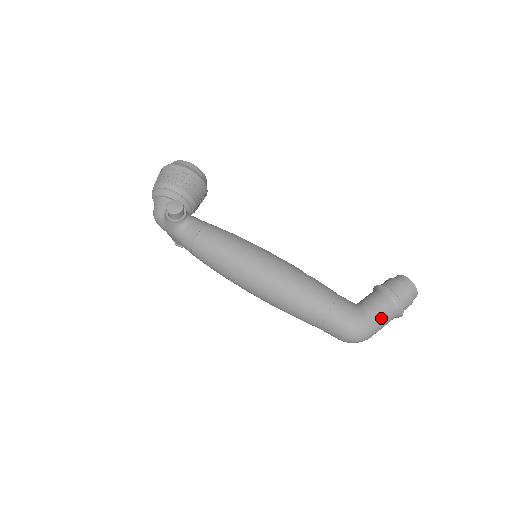
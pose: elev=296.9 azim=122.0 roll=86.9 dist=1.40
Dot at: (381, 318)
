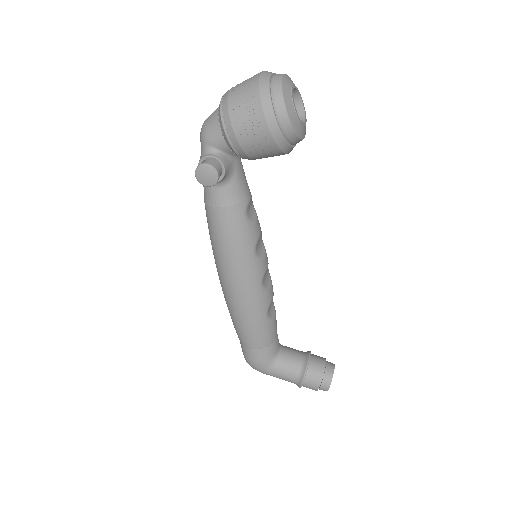
Dot at: occluded
